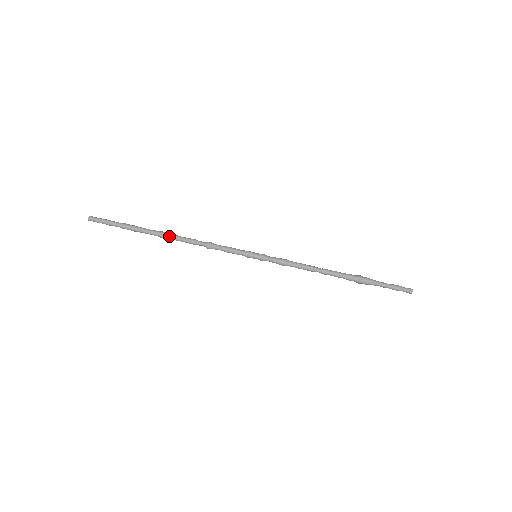
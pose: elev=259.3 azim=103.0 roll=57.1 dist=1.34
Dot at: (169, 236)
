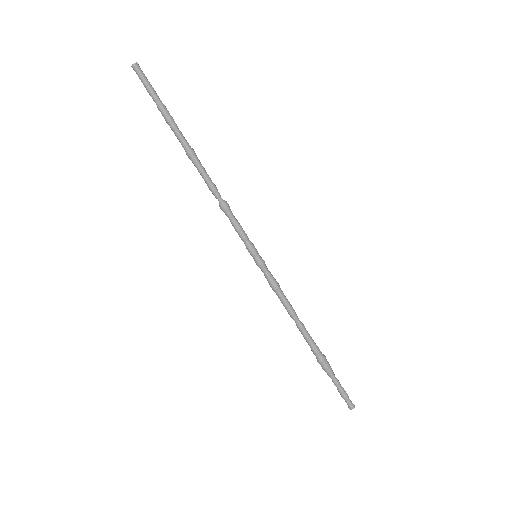
Dot at: (195, 161)
